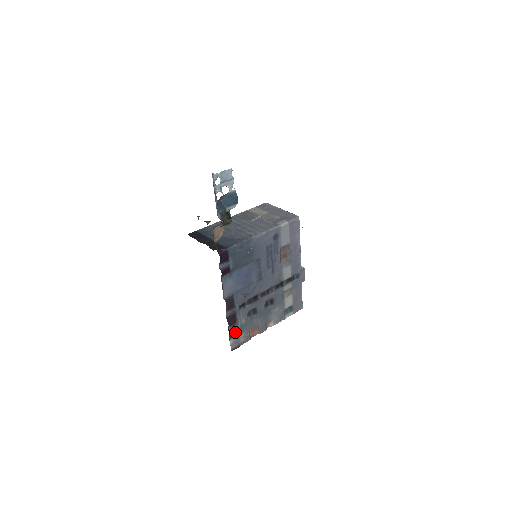
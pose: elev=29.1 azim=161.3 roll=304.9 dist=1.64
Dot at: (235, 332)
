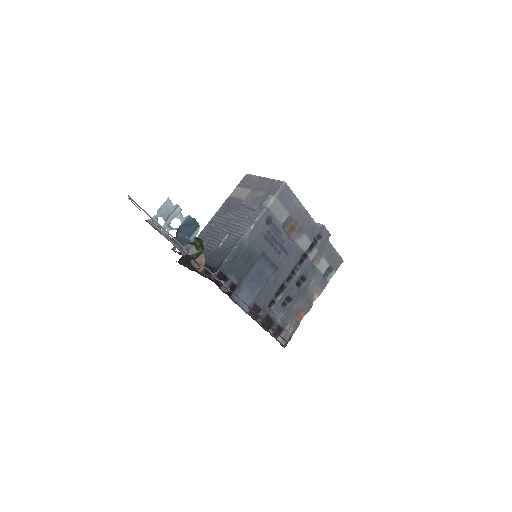
Dot at: (278, 330)
